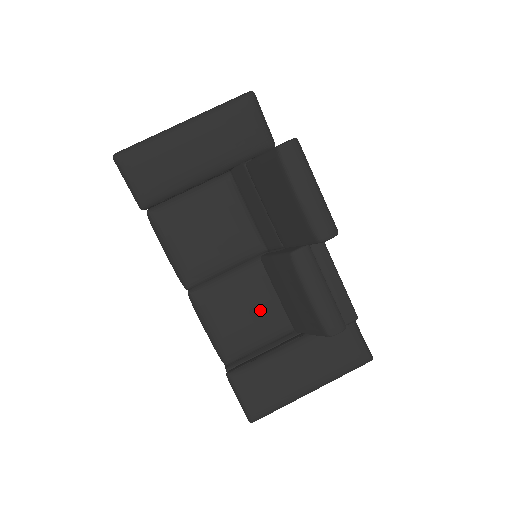
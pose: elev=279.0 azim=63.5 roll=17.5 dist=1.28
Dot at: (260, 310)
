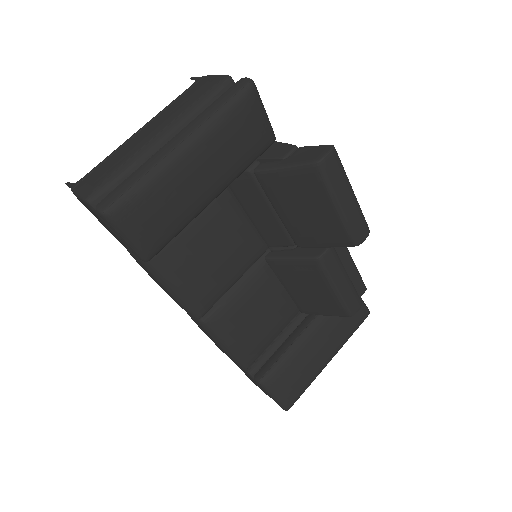
Dot at: (272, 309)
